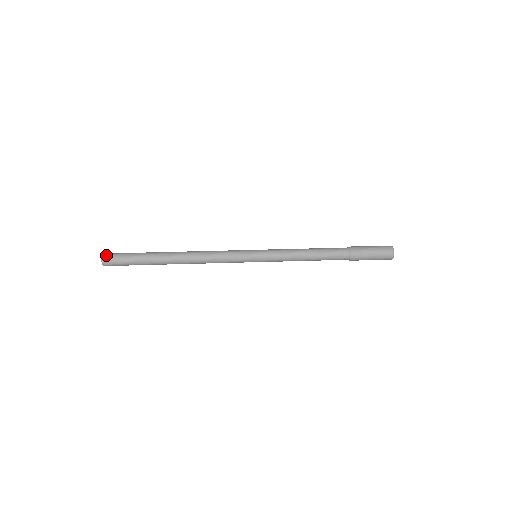
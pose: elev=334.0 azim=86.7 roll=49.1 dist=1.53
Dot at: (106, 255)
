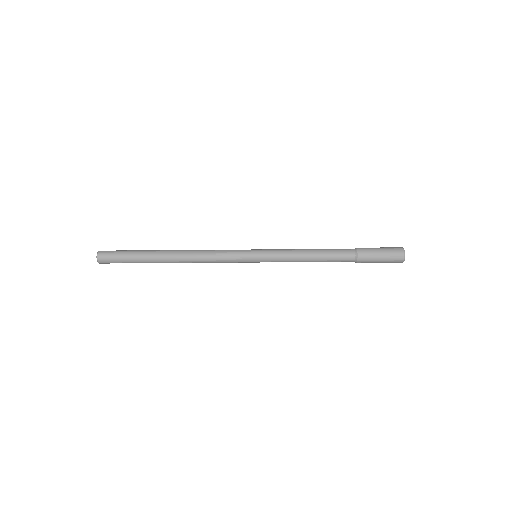
Dot at: (101, 253)
